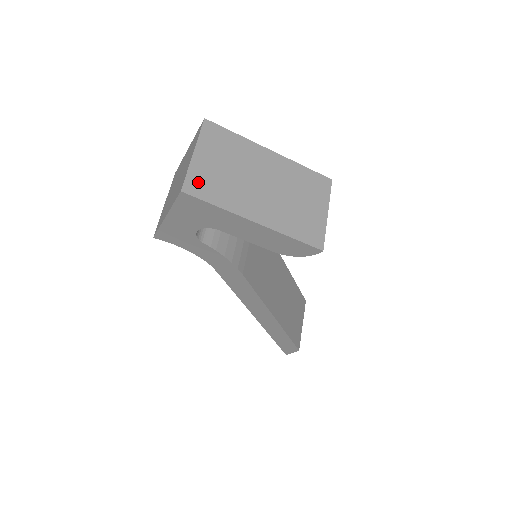
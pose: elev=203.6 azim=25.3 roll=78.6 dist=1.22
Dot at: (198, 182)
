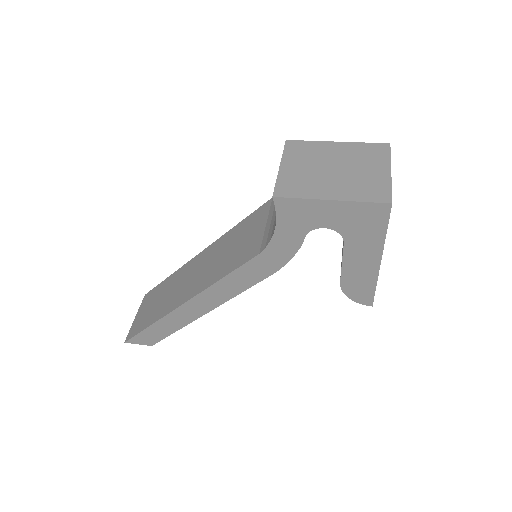
Dot at: occluded
